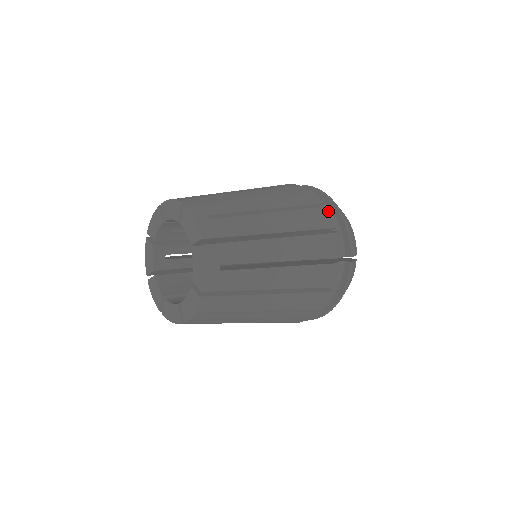
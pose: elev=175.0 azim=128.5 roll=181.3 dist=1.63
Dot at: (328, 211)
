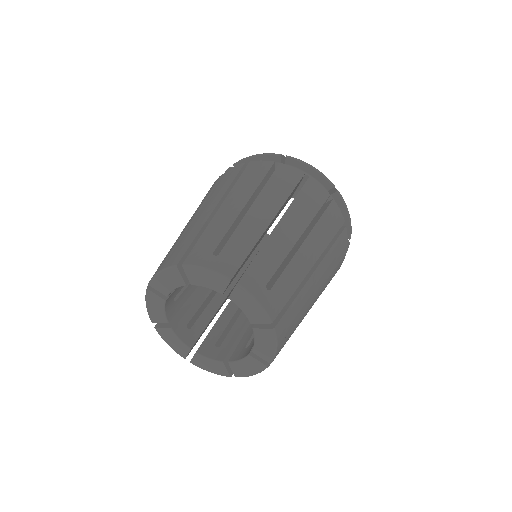
Dot at: occluded
